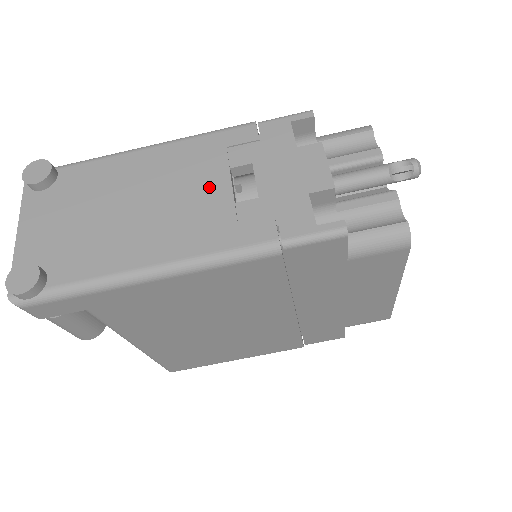
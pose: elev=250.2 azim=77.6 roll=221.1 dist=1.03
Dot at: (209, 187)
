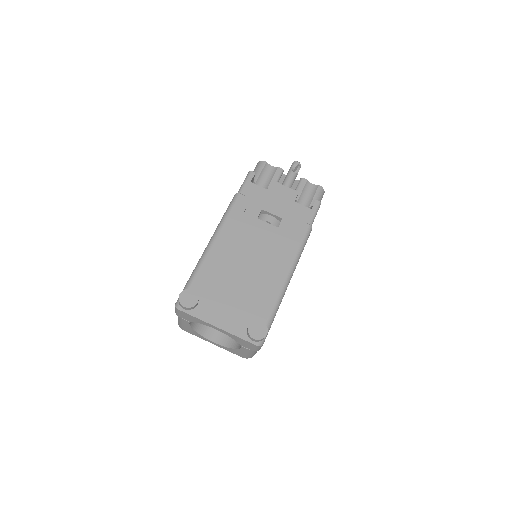
Dot at: (262, 232)
